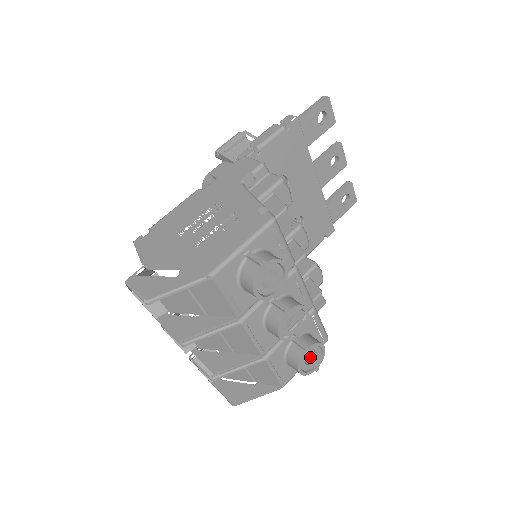
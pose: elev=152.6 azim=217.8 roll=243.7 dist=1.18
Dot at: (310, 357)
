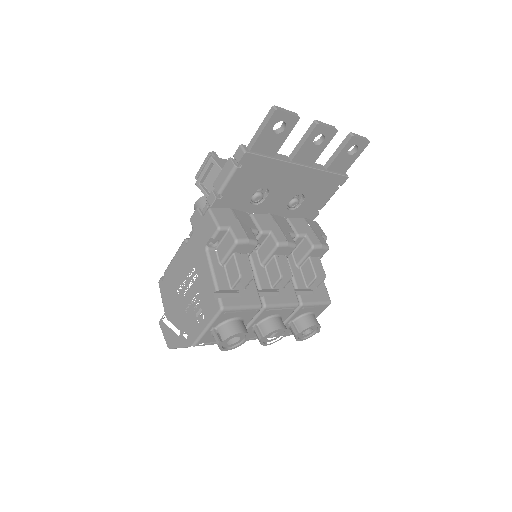
Dot at: occluded
